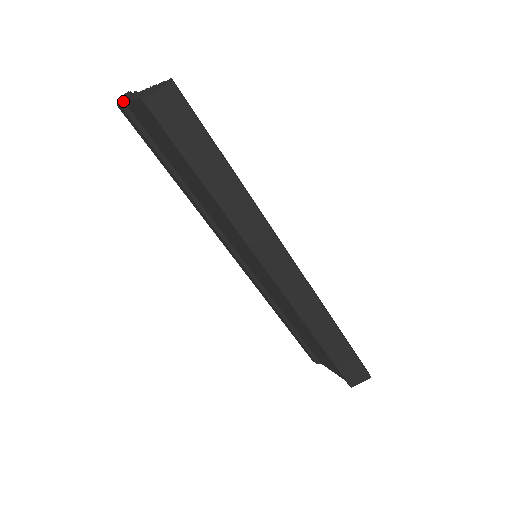
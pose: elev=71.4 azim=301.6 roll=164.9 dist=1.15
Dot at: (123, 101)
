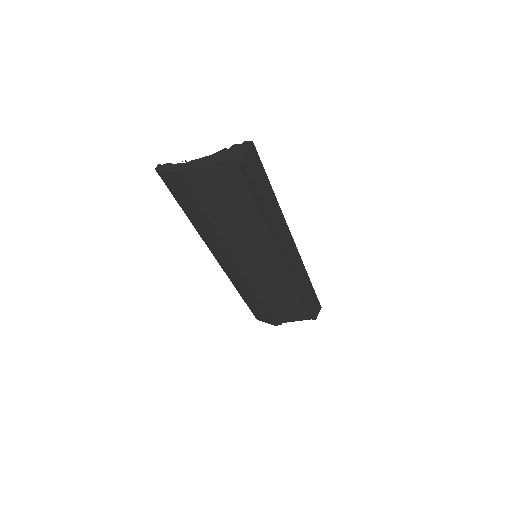
Dot at: (187, 168)
